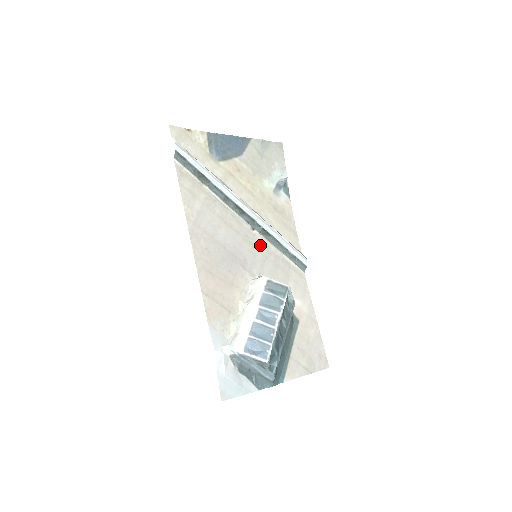
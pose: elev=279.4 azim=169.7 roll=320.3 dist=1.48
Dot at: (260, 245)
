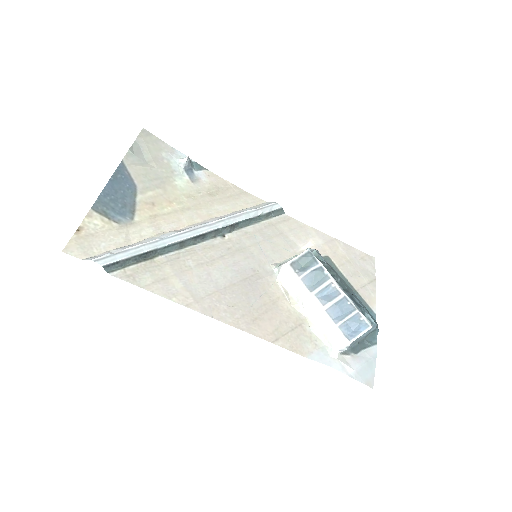
Dot at: (243, 241)
